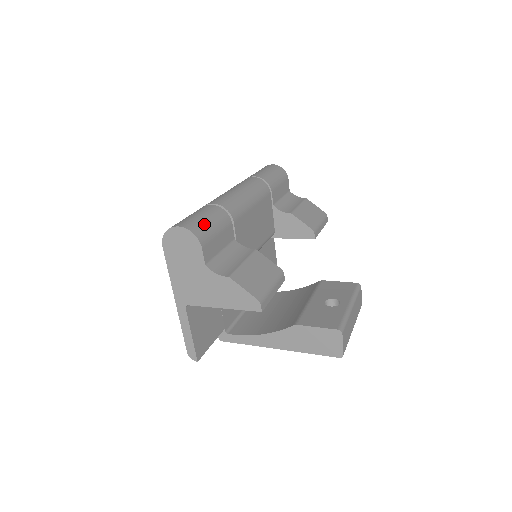
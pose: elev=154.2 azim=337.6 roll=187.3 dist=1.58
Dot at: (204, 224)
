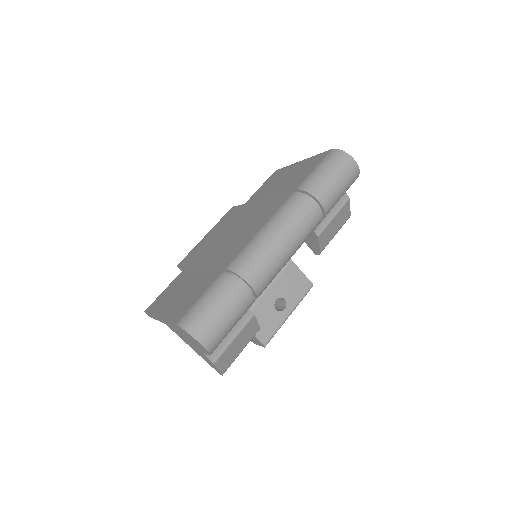
Dot at: (225, 334)
